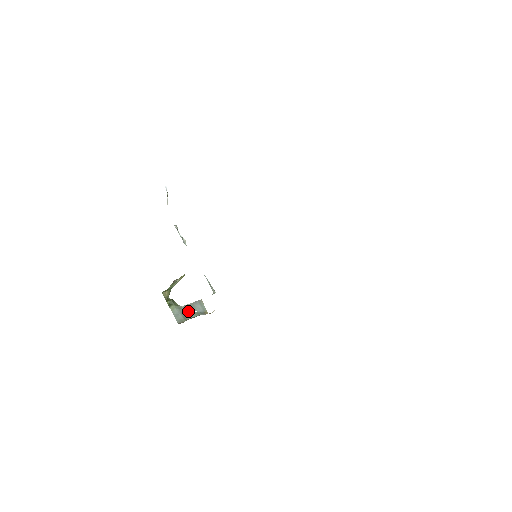
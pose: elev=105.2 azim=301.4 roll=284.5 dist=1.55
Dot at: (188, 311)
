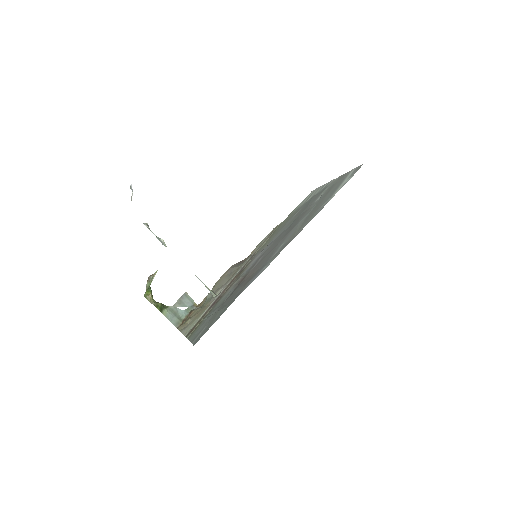
Dot at: (179, 310)
